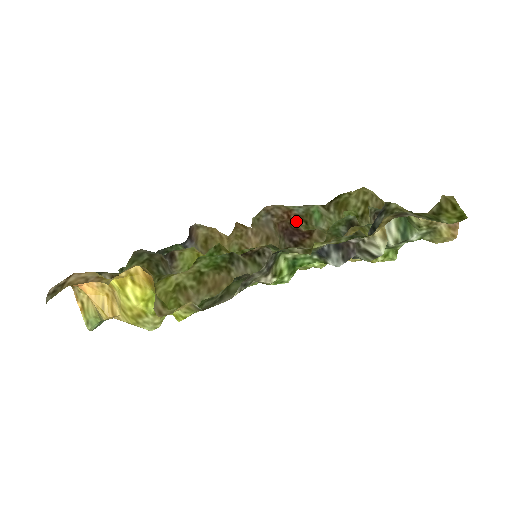
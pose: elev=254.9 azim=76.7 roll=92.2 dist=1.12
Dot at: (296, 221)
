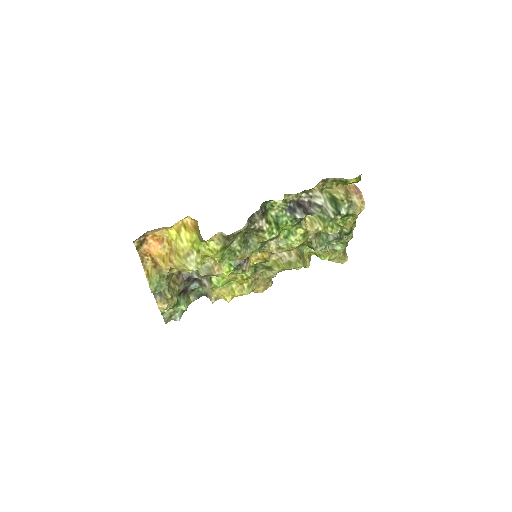
Dot at: occluded
